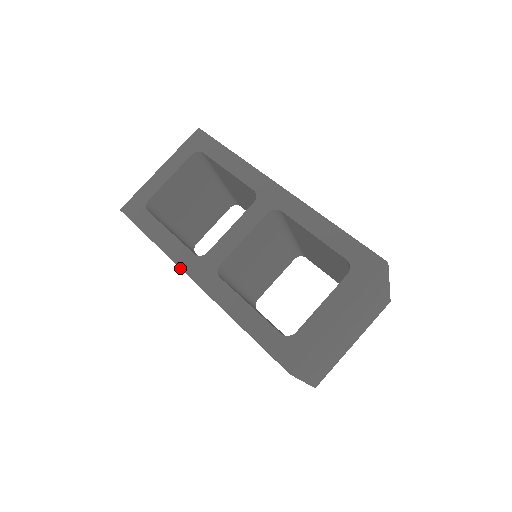
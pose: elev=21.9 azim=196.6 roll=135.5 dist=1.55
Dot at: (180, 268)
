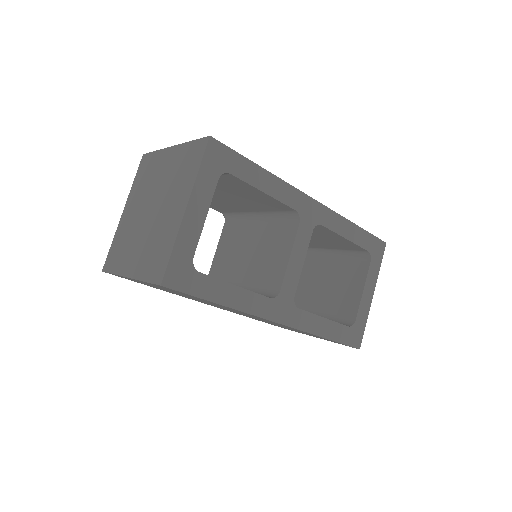
Dot at: occluded
